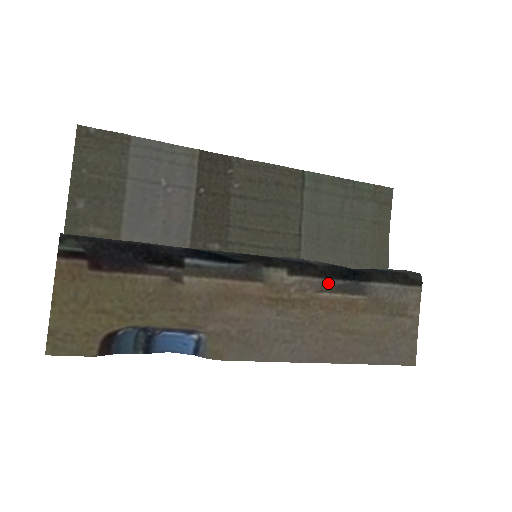
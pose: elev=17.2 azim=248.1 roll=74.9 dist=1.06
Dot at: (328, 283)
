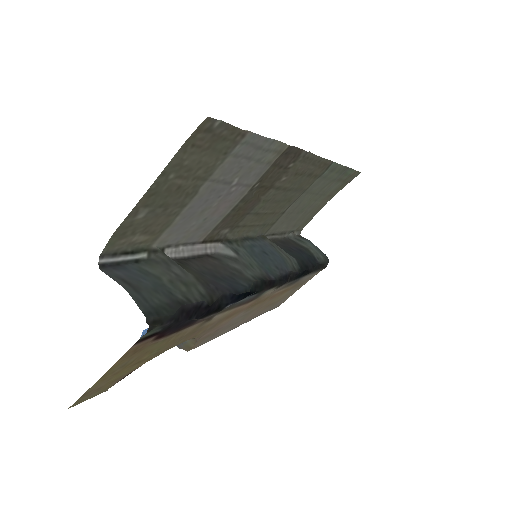
Dot at: (287, 284)
